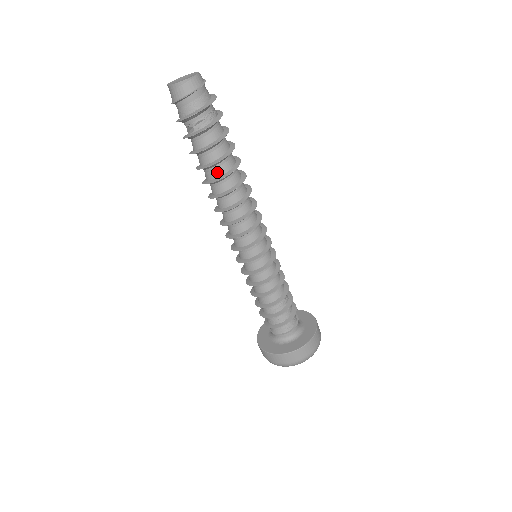
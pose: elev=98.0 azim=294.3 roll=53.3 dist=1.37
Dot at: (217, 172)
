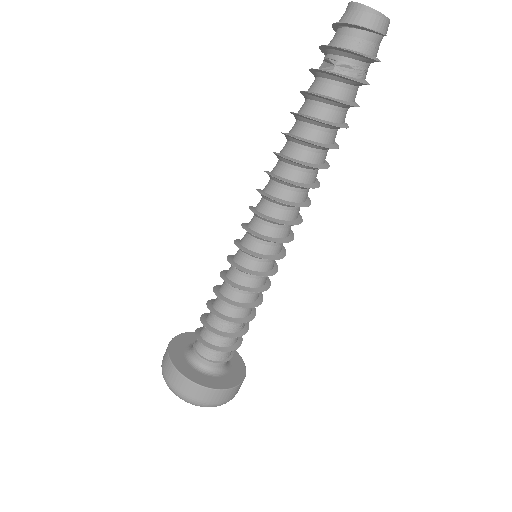
Dot at: (311, 133)
